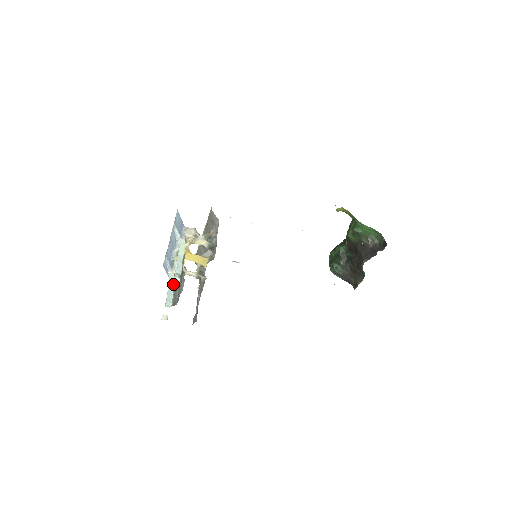
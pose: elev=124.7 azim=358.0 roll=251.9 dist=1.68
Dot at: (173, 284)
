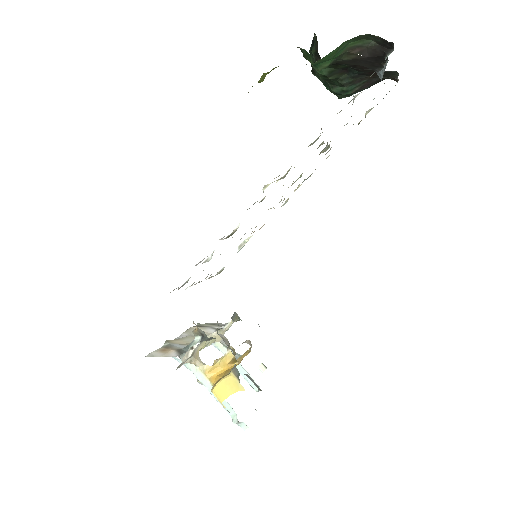
Dot at: occluded
